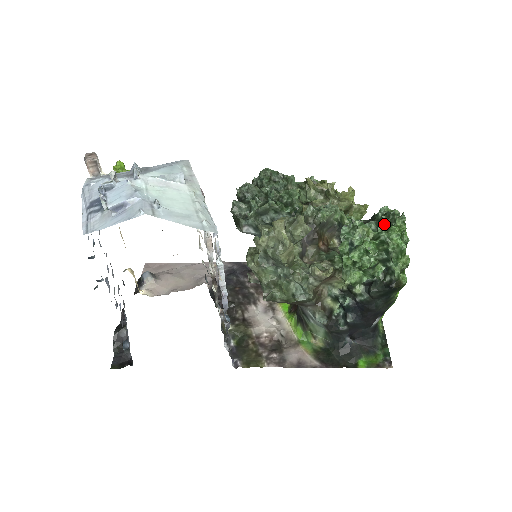
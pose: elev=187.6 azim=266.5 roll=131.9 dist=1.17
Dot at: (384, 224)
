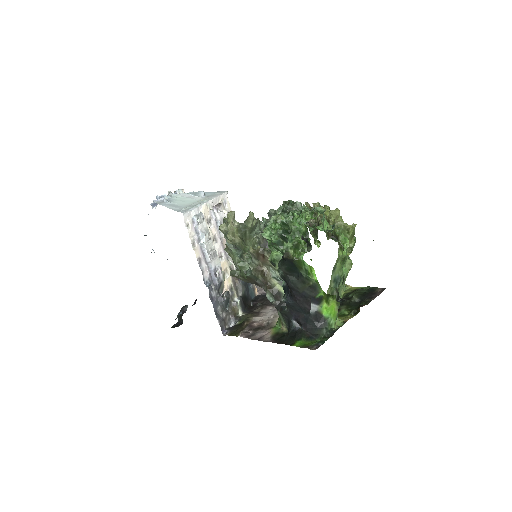
Dot at: (290, 211)
